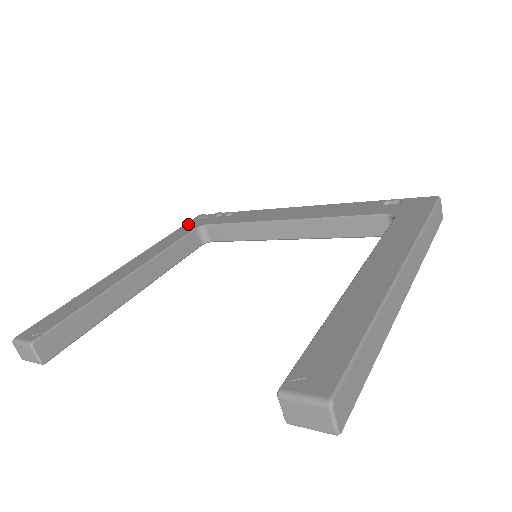
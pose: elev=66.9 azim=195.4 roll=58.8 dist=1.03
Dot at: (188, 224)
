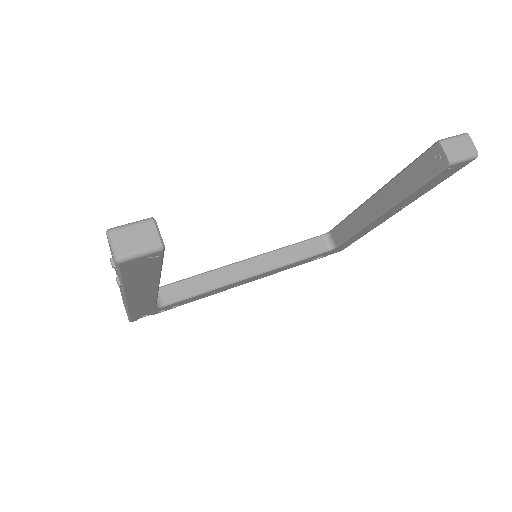
Dot at: occluded
